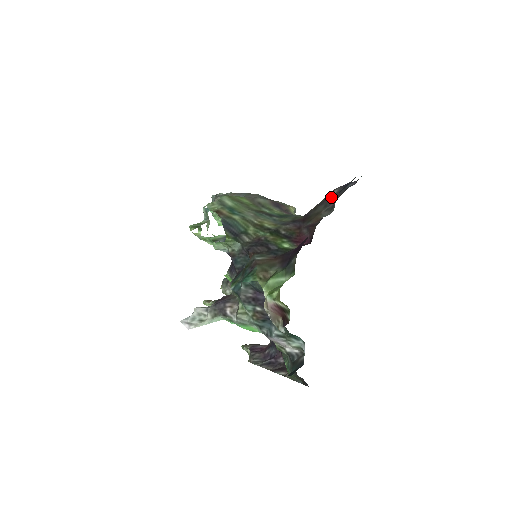
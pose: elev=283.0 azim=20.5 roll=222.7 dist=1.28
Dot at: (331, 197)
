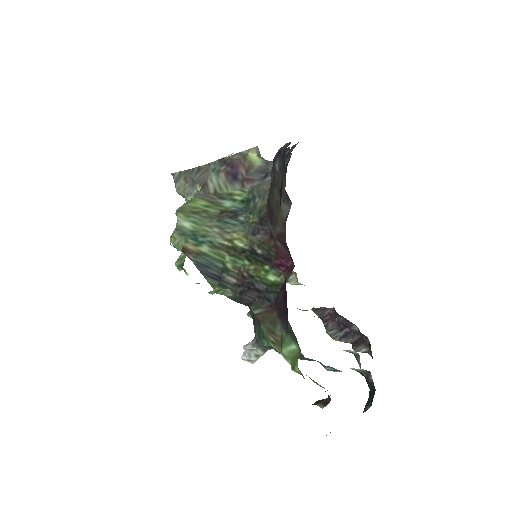
Dot at: (277, 176)
